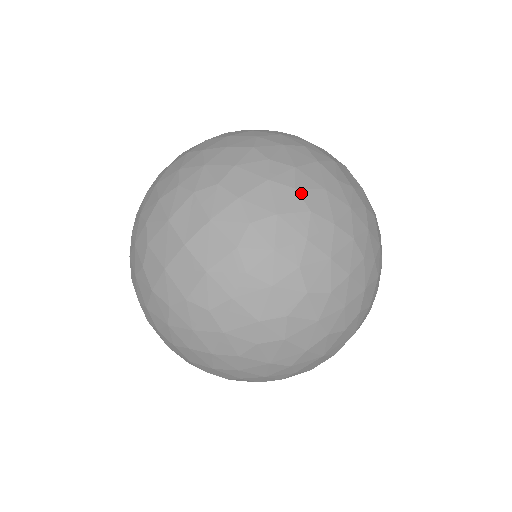
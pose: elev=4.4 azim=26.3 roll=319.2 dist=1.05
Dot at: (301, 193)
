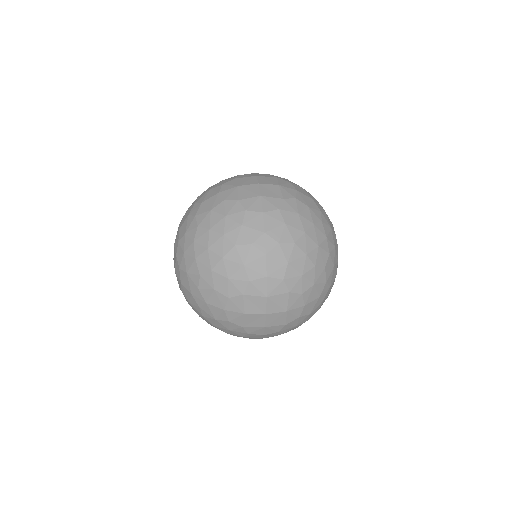
Dot at: (201, 310)
